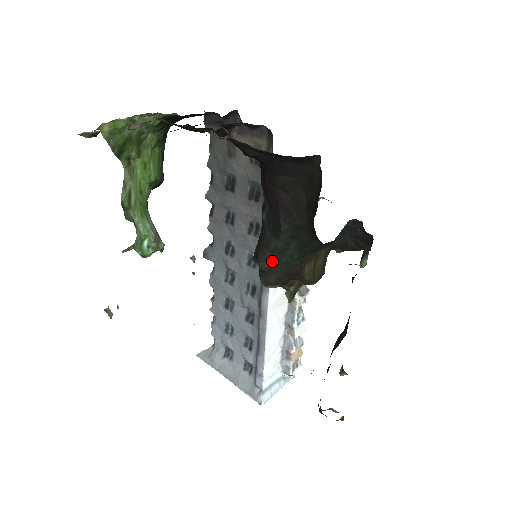
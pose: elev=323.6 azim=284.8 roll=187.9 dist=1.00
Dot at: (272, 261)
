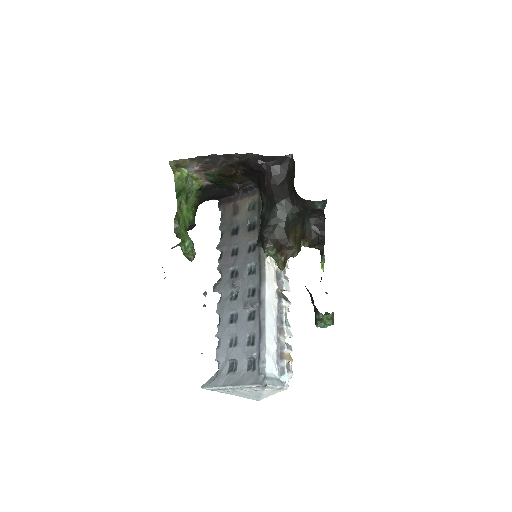
Dot at: (271, 230)
